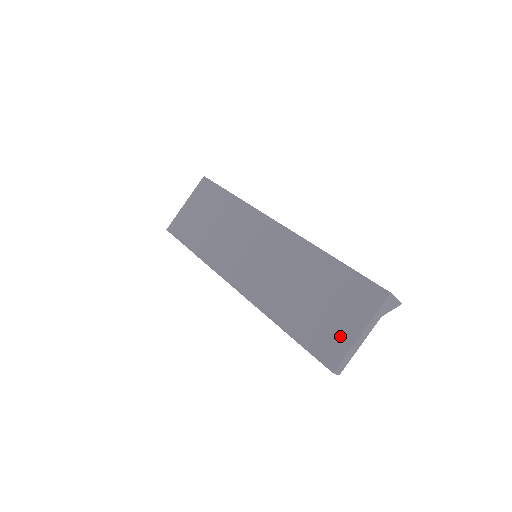
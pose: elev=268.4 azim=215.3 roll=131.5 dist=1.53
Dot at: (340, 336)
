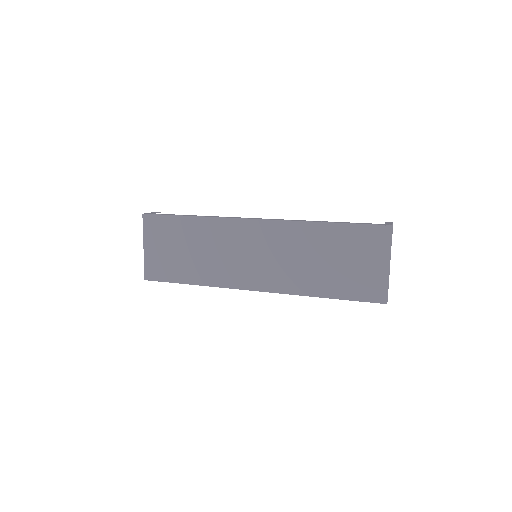
Dot at: (375, 277)
